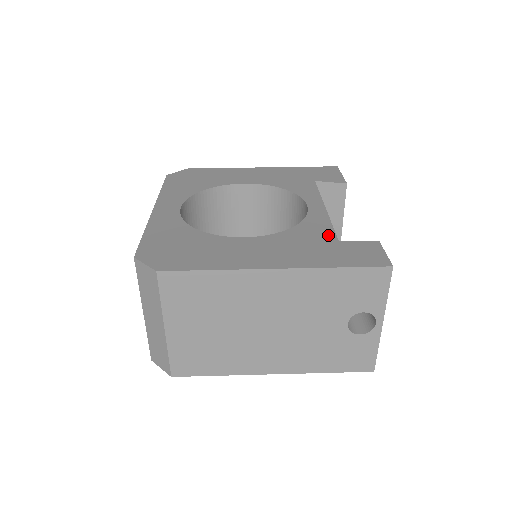
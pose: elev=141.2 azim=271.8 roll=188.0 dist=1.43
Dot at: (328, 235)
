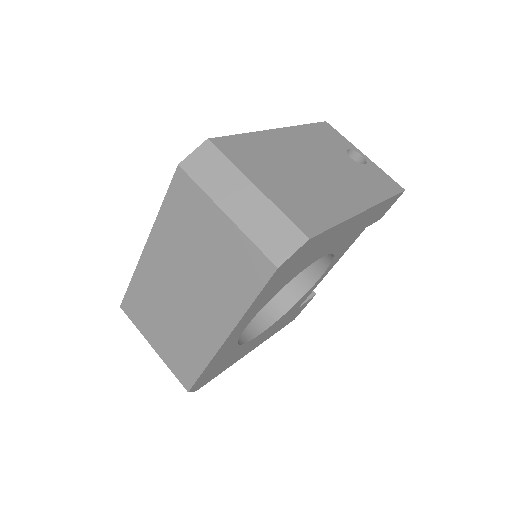
Dot at: occluded
